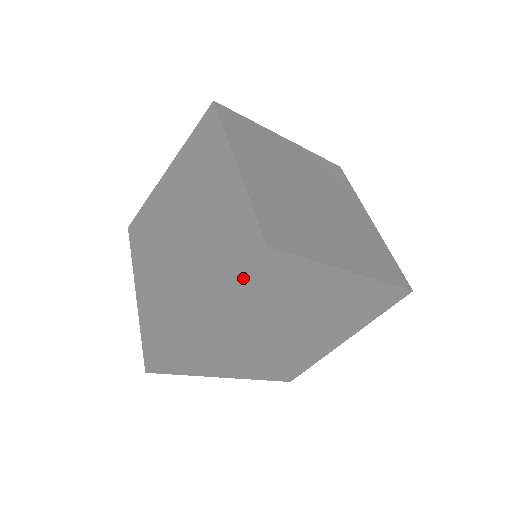
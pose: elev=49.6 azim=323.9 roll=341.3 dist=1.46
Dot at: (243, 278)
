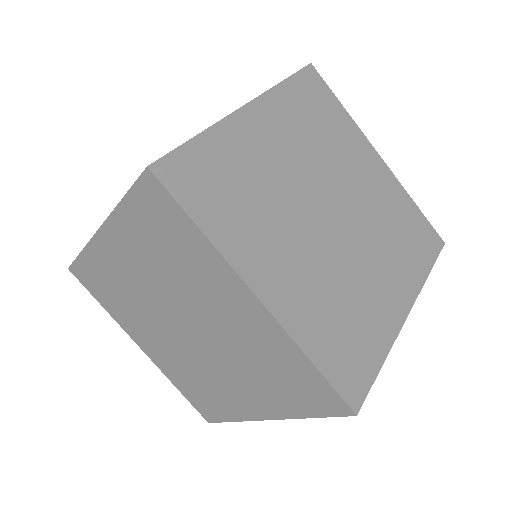
Dot at: (131, 202)
